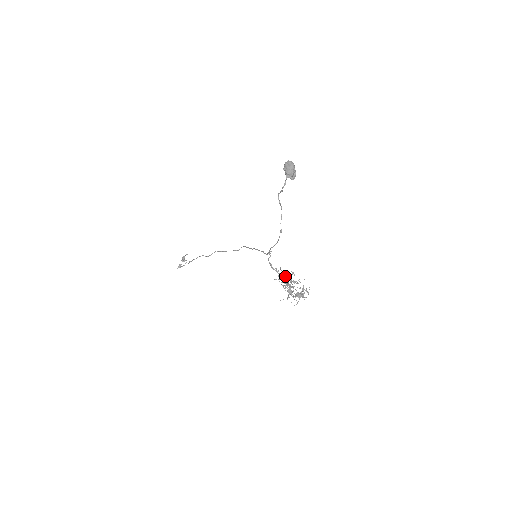
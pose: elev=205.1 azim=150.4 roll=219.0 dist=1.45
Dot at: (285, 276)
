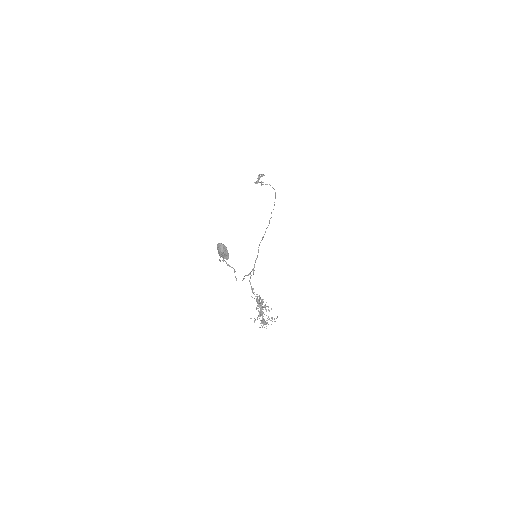
Dot at: (258, 300)
